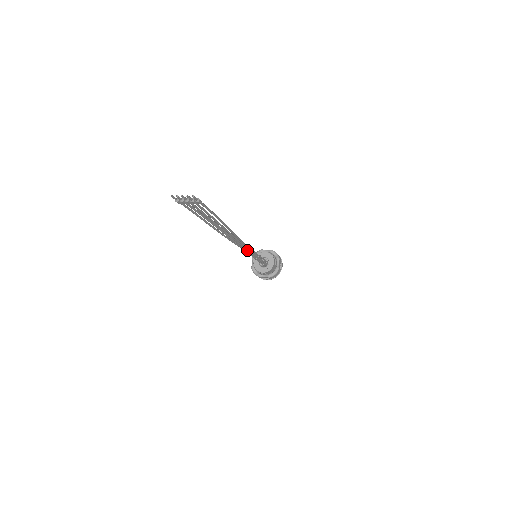
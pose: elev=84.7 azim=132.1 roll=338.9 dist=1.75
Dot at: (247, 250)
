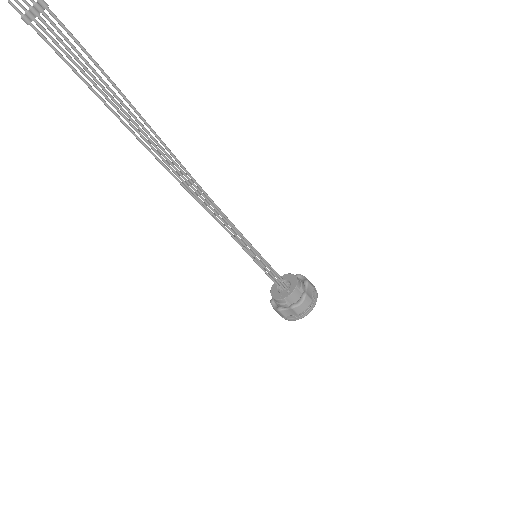
Dot at: (225, 224)
